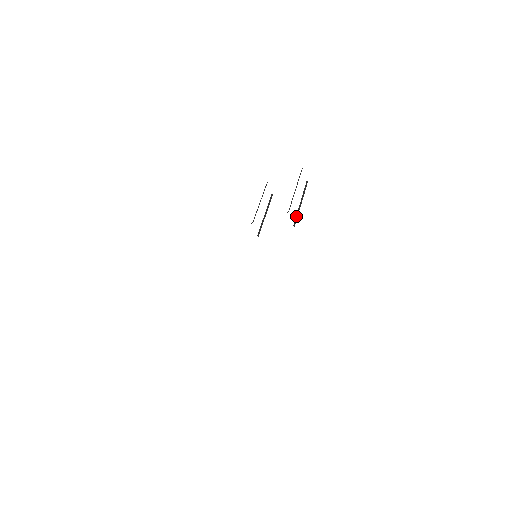
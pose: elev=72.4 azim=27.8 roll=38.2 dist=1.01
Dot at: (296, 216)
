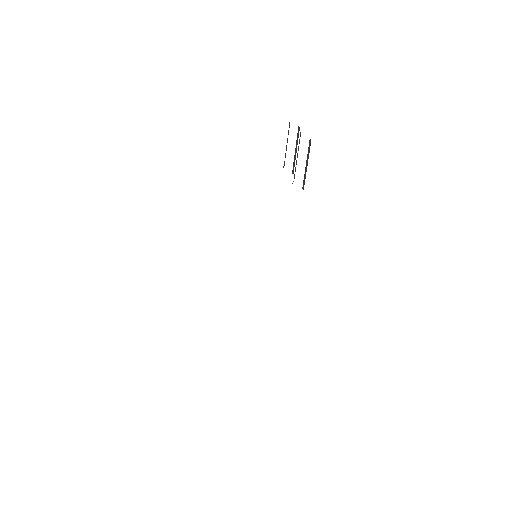
Dot at: (304, 179)
